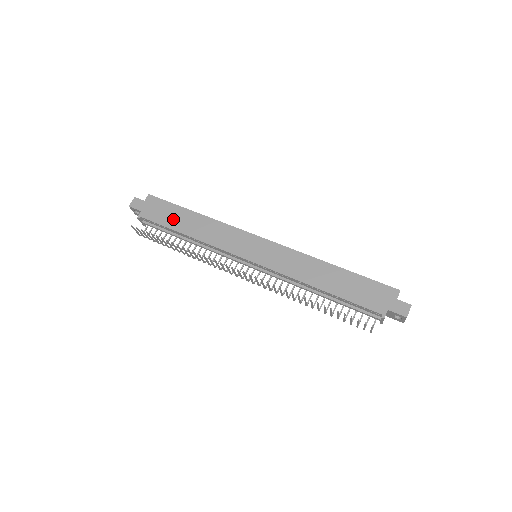
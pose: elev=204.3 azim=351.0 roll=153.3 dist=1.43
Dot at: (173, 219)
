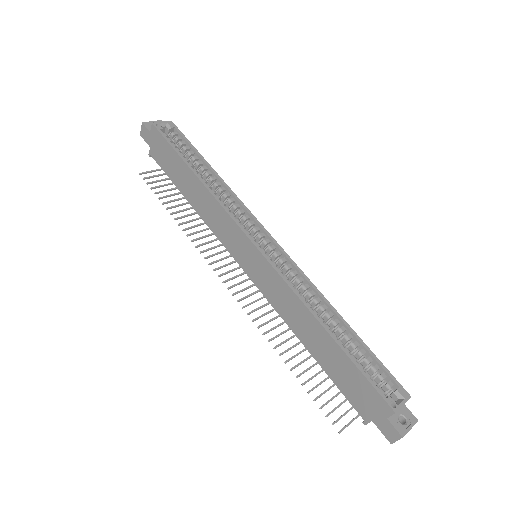
Dot at: (175, 172)
